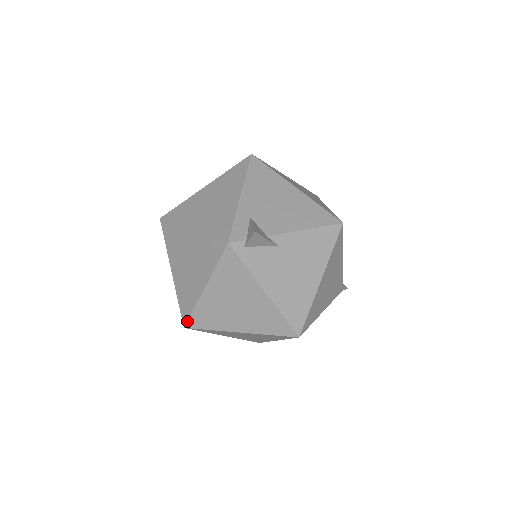
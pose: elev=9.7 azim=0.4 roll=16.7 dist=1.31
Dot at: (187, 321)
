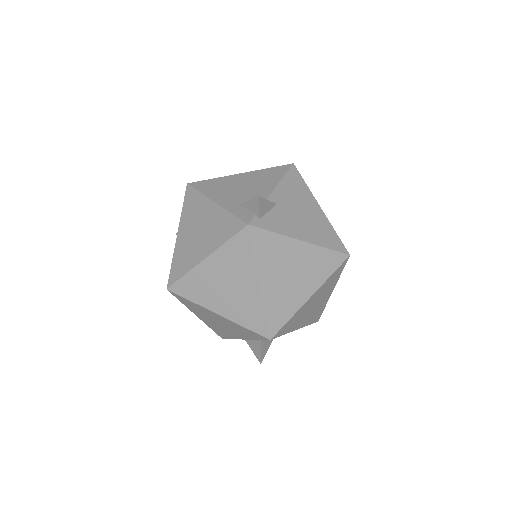
Dot at: (268, 331)
